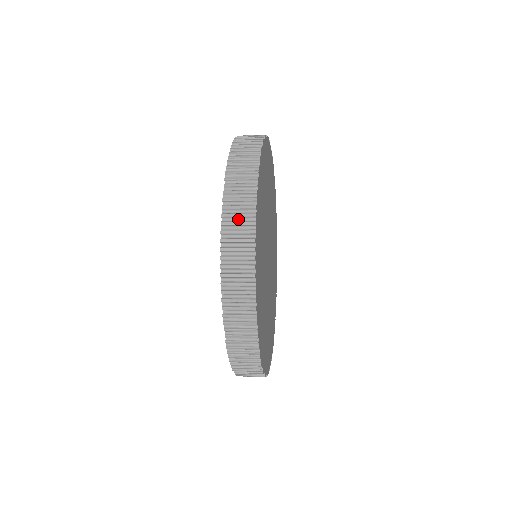
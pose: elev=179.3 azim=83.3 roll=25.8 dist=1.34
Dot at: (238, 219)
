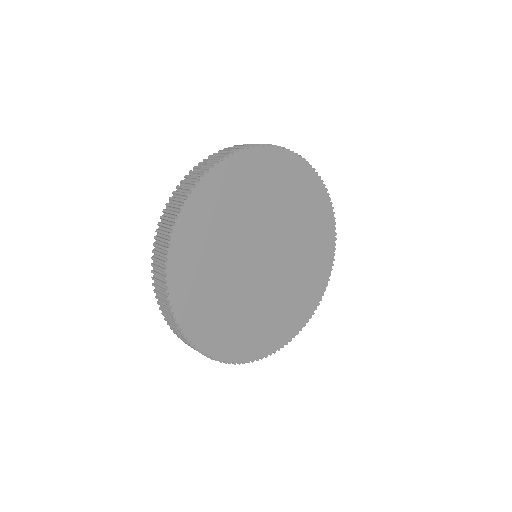
Dot at: (176, 203)
